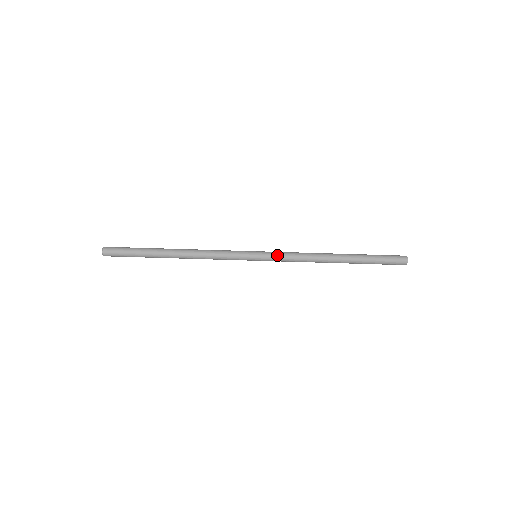
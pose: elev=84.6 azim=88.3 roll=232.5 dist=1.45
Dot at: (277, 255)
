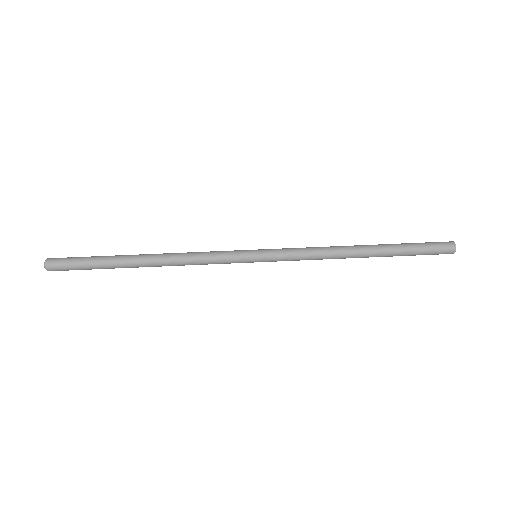
Dot at: (284, 250)
